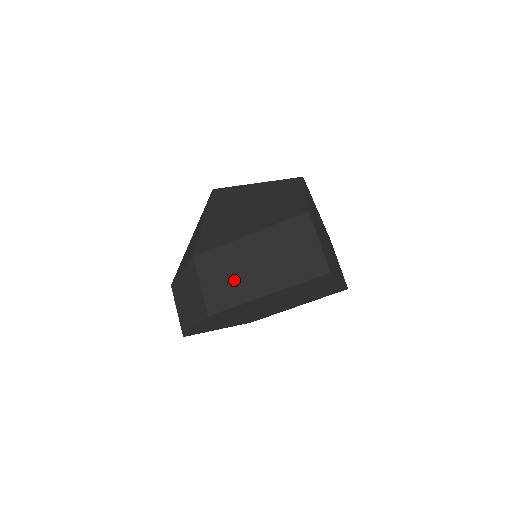
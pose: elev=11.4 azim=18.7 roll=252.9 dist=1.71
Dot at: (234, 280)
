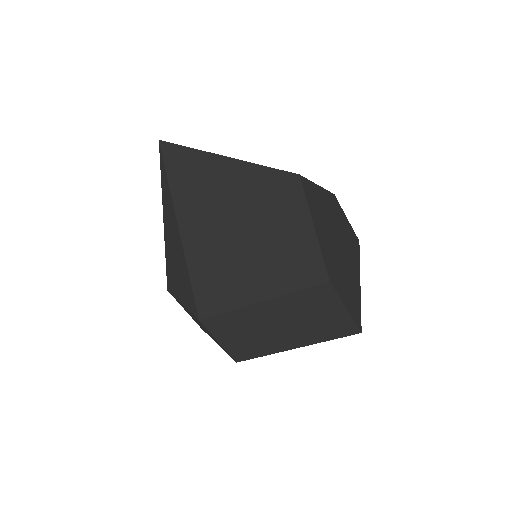
Dot at: (254, 338)
